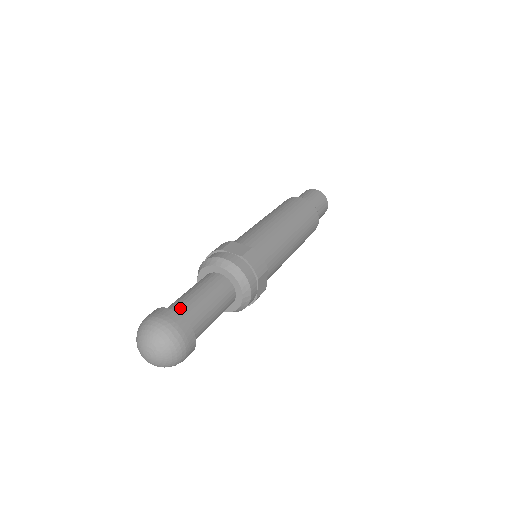
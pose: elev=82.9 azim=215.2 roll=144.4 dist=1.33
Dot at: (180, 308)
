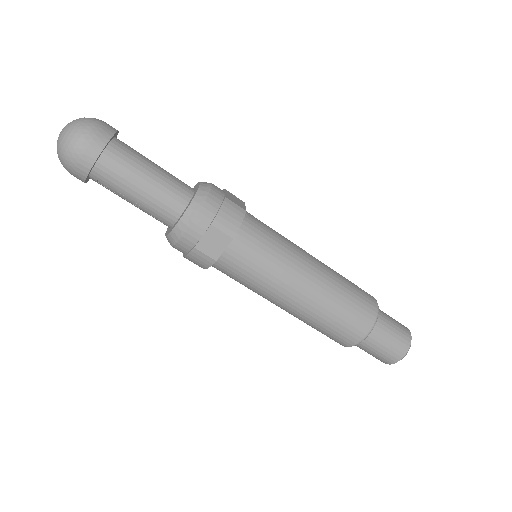
Dot at: (126, 145)
